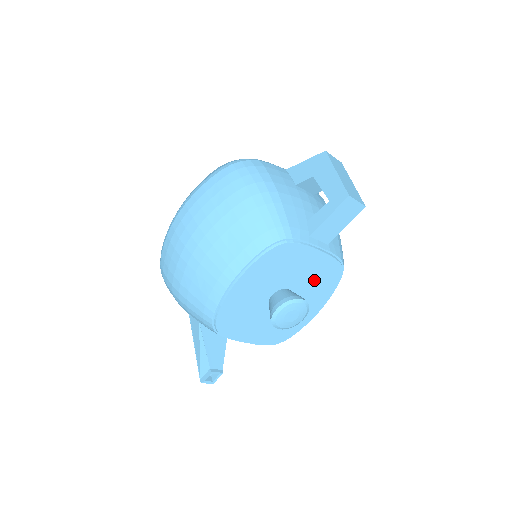
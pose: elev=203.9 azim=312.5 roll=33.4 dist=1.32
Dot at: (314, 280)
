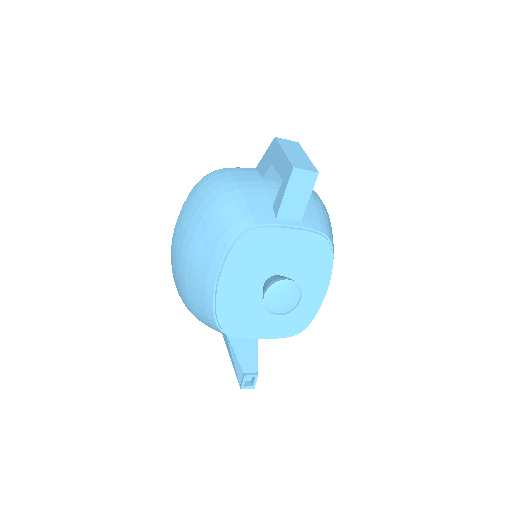
Dot at: (302, 260)
